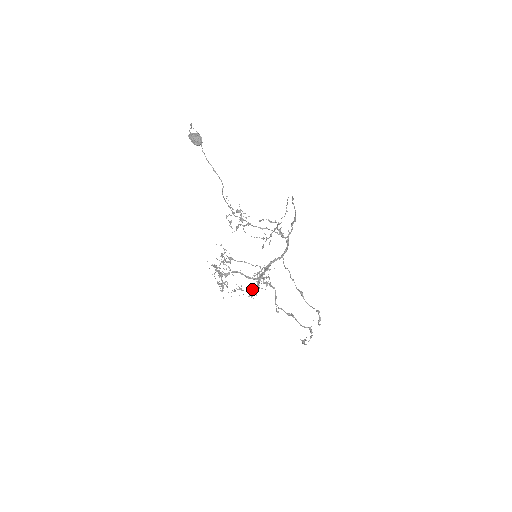
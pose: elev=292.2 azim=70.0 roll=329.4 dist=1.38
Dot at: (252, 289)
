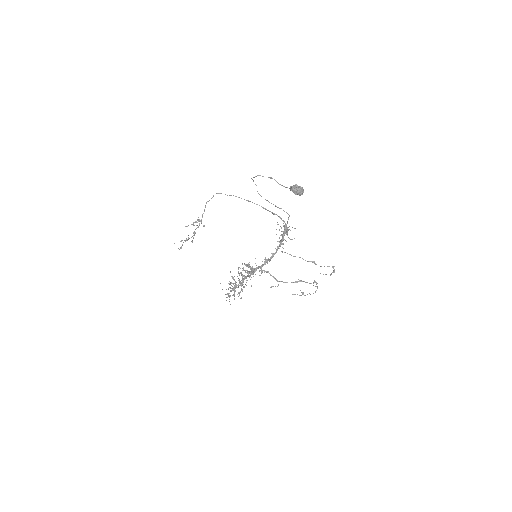
Dot at: occluded
